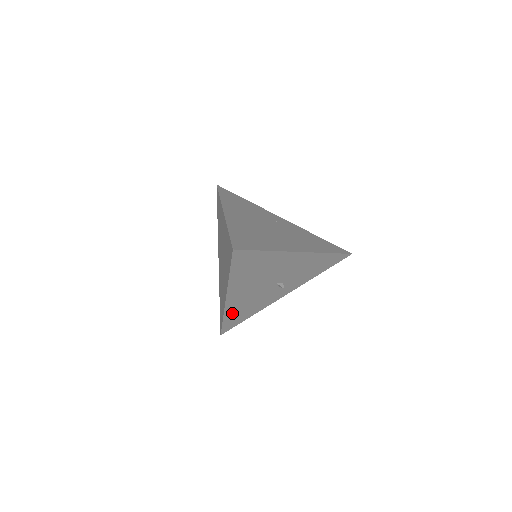
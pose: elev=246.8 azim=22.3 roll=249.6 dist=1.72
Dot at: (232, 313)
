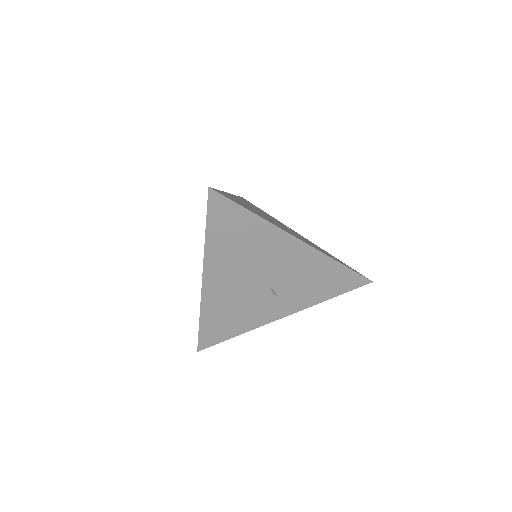
Dot at: (212, 314)
